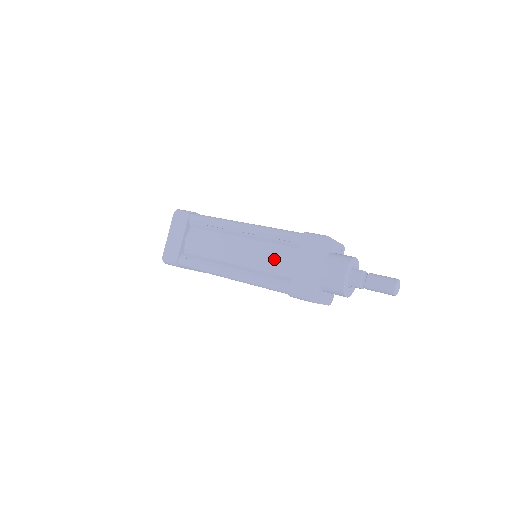
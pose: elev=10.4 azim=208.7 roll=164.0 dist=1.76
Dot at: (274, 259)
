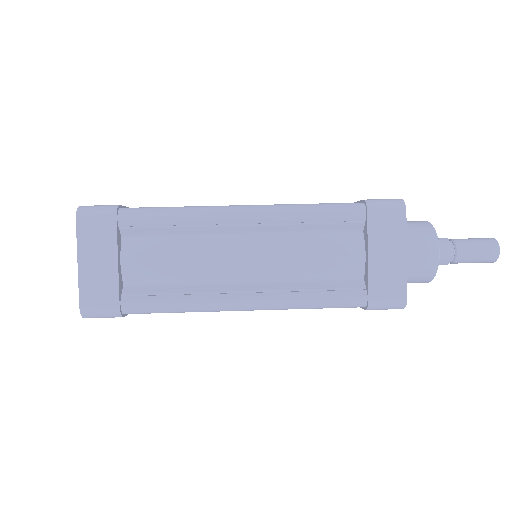
Dot at: (323, 257)
